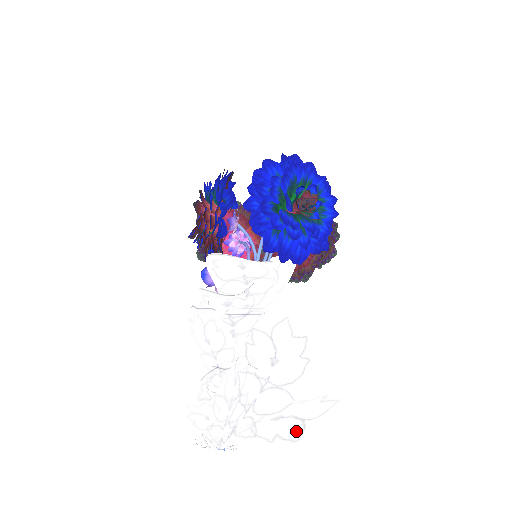
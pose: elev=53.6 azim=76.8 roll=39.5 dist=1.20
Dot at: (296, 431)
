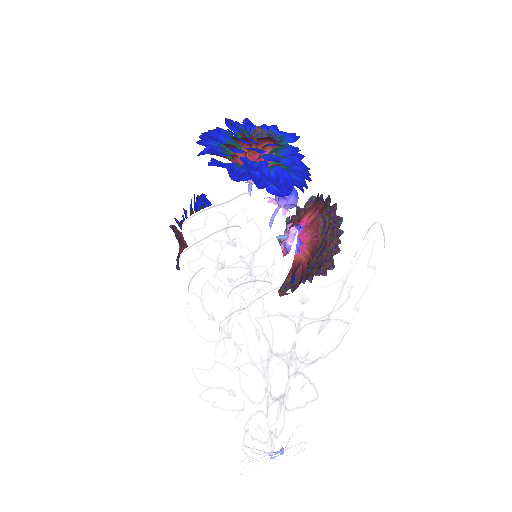
Dot at: occluded
